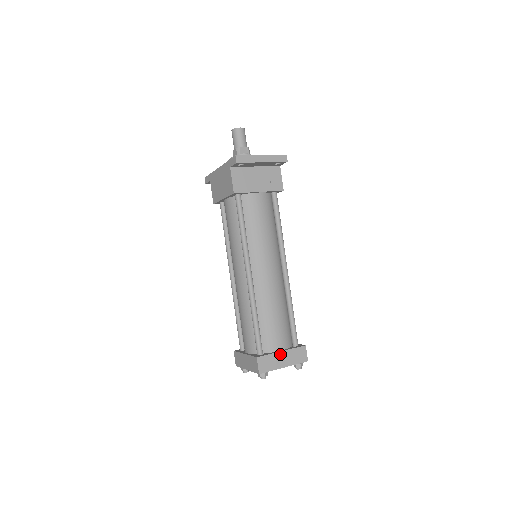
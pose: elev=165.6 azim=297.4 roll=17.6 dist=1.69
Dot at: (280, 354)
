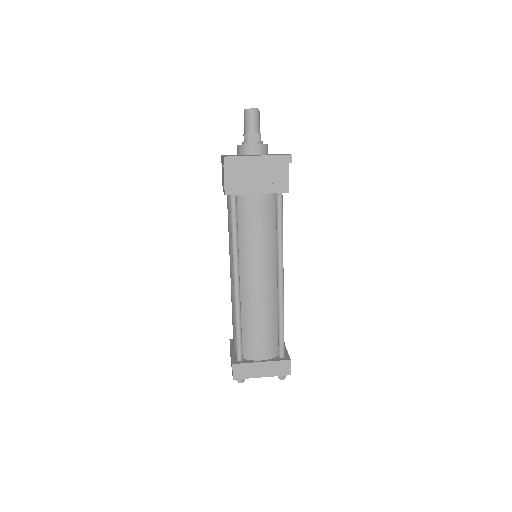
Dot at: (259, 364)
